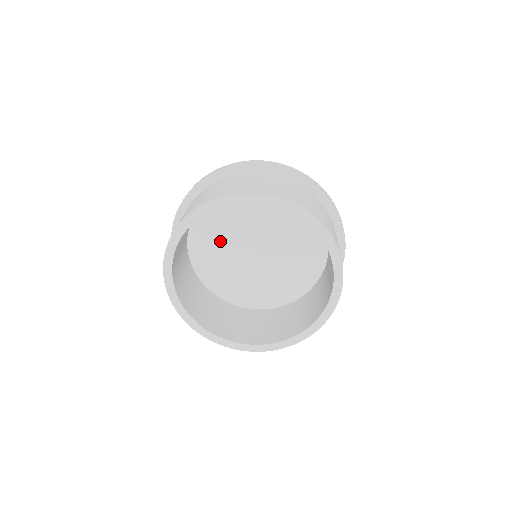
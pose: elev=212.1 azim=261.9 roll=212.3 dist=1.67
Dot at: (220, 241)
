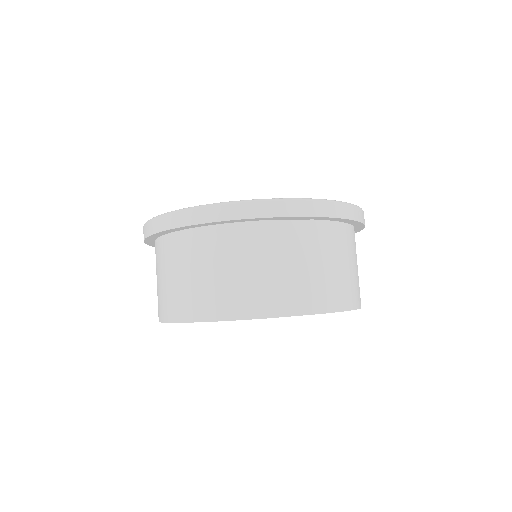
Dot at: occluded
